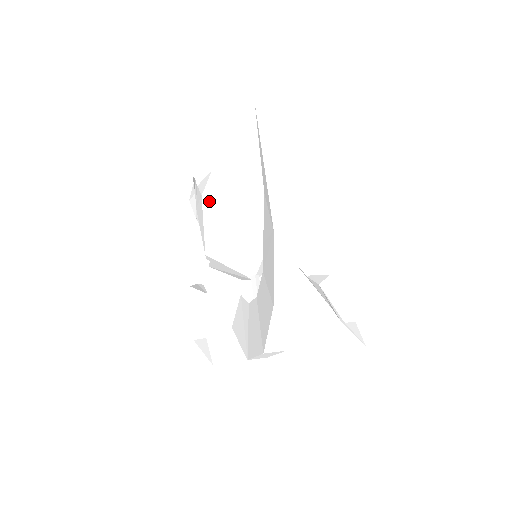
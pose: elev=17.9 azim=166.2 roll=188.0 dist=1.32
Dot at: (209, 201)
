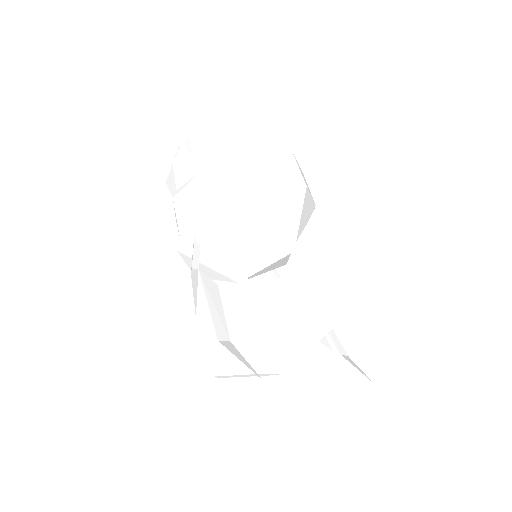
Dot at: (242, 174)
